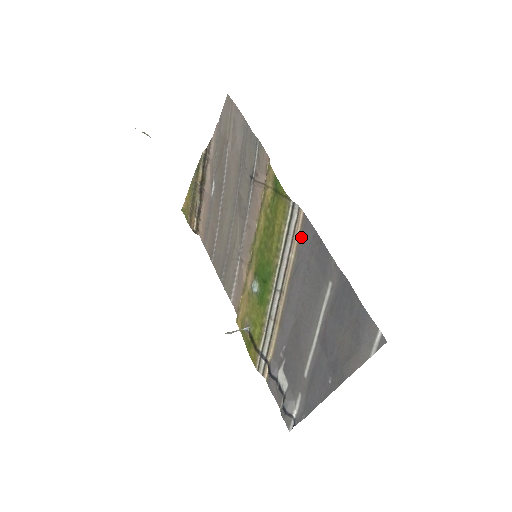
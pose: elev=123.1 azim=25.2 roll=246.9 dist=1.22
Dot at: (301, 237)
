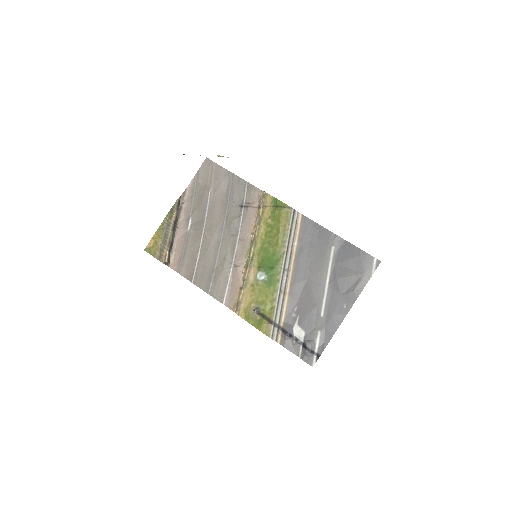
Dot at: (302, 229)
